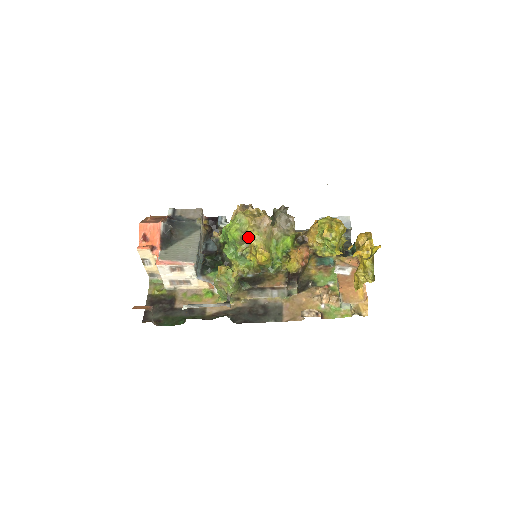
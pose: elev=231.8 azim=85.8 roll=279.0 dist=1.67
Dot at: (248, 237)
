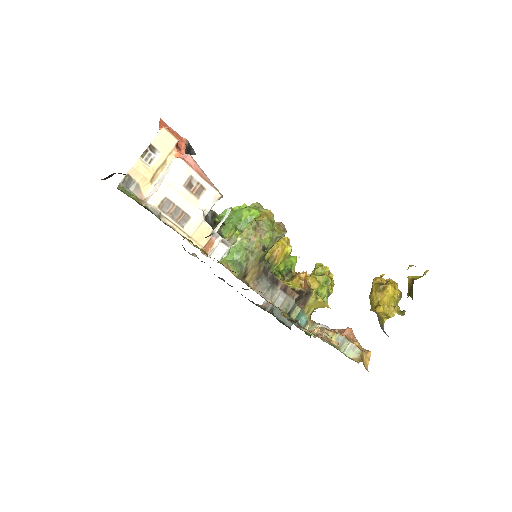
Dot at: occluded
